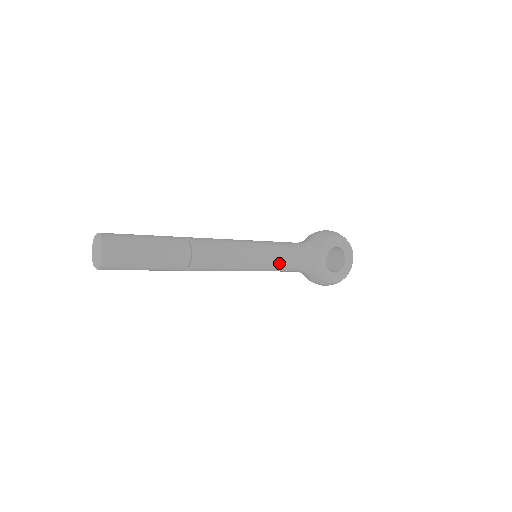
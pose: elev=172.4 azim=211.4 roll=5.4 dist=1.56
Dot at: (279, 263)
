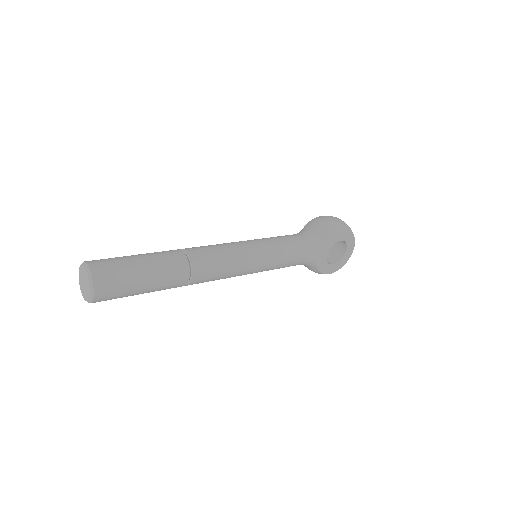
Dot at: (280, 265)
